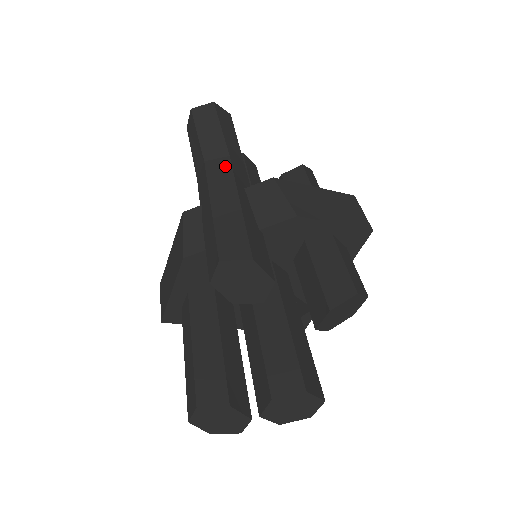
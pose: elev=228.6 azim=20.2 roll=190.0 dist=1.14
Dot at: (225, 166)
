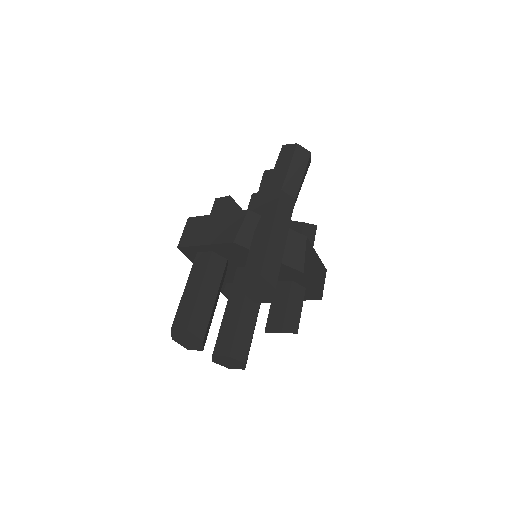
Dot at: (290, 206)
